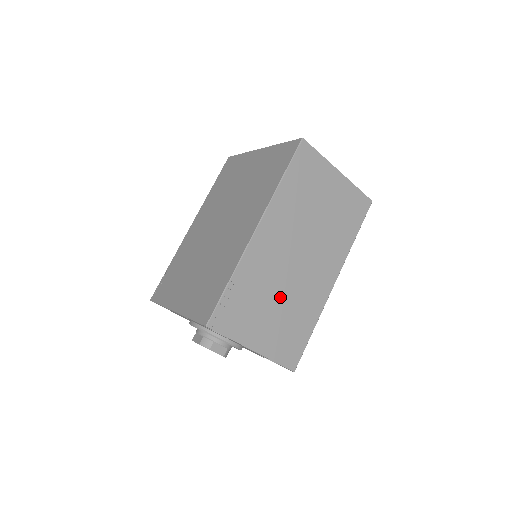
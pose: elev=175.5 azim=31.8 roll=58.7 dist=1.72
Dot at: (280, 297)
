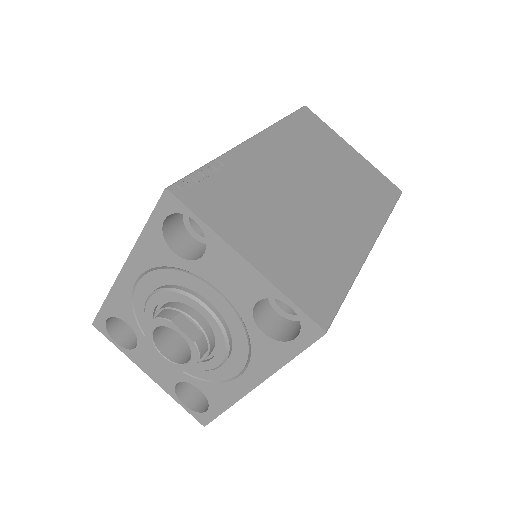
Dot at: (289, 217)
